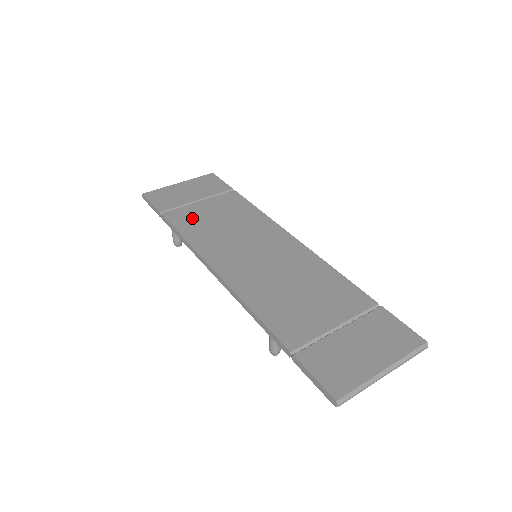
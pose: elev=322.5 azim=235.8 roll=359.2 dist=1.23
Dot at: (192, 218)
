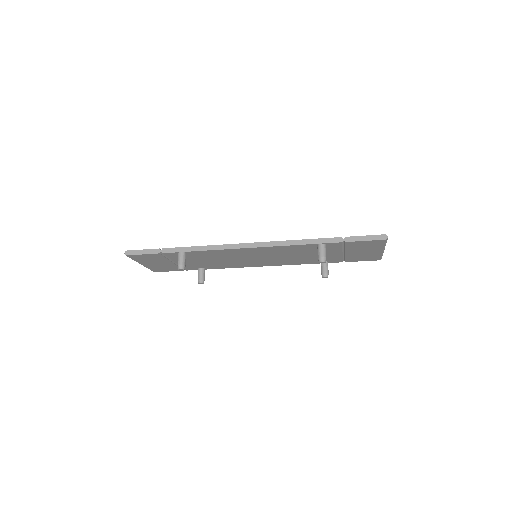
Dot at: occluded
